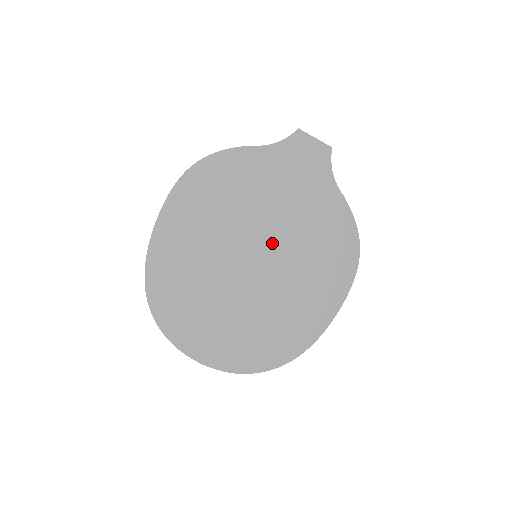
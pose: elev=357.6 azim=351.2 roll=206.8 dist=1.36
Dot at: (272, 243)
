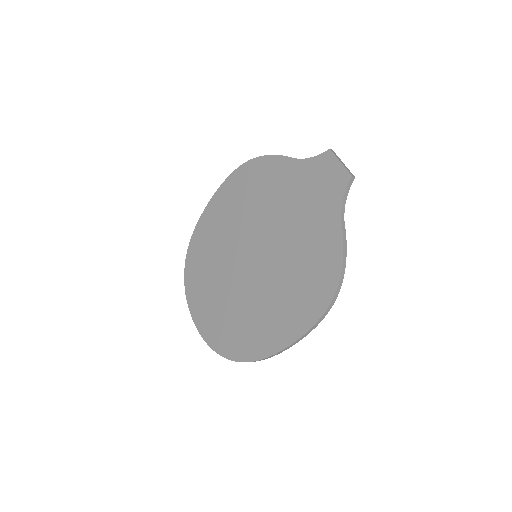
Dot at: (269, 250)
